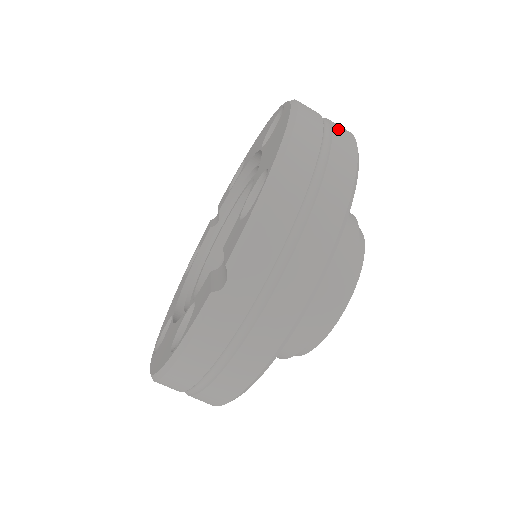
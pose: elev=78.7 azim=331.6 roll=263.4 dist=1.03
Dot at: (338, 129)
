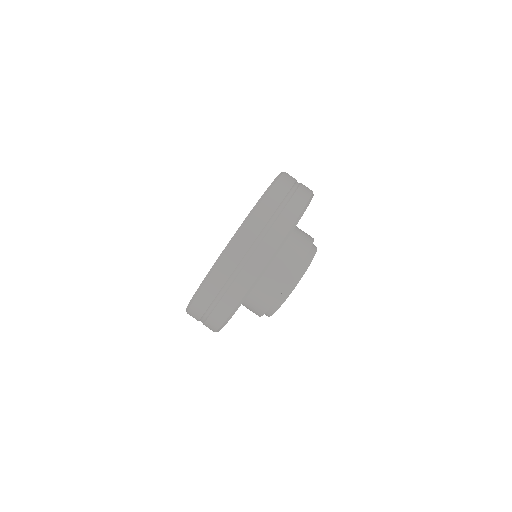
Dot at: (260, 251)
